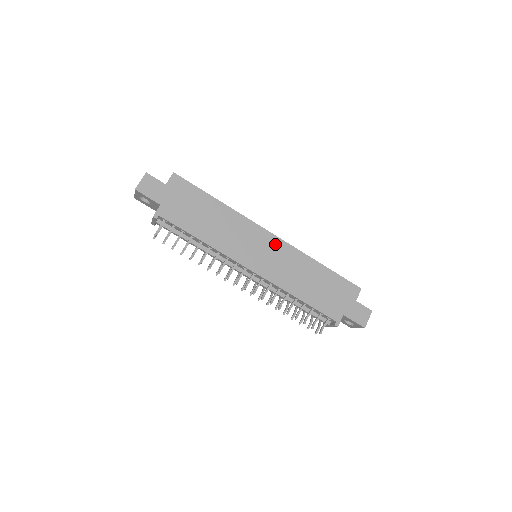
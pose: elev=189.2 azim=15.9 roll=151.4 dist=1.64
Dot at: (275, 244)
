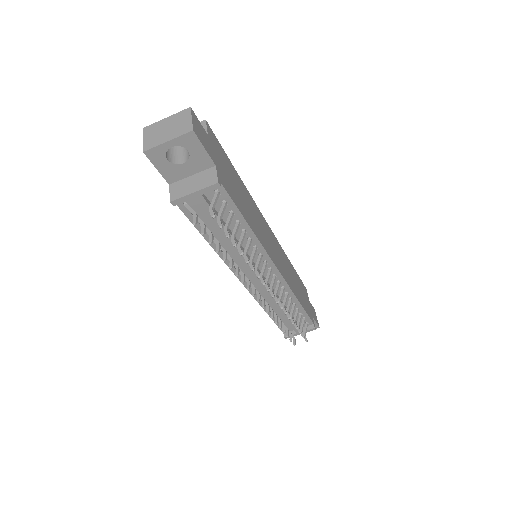
Dot at: (274, 239)
